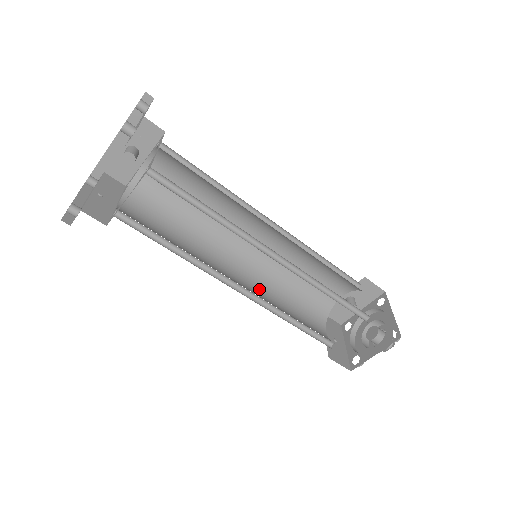
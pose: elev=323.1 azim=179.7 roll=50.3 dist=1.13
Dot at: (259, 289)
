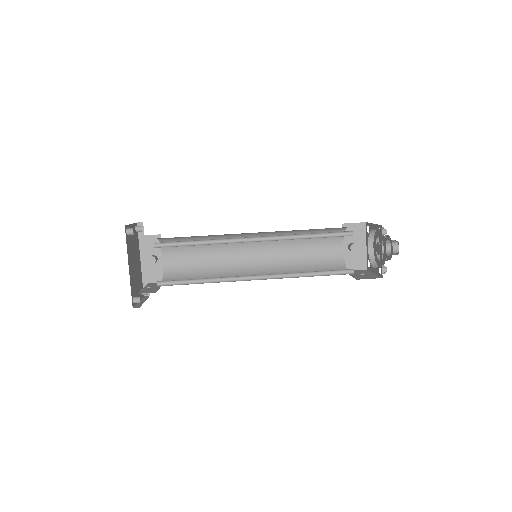
Dot at: occluded
